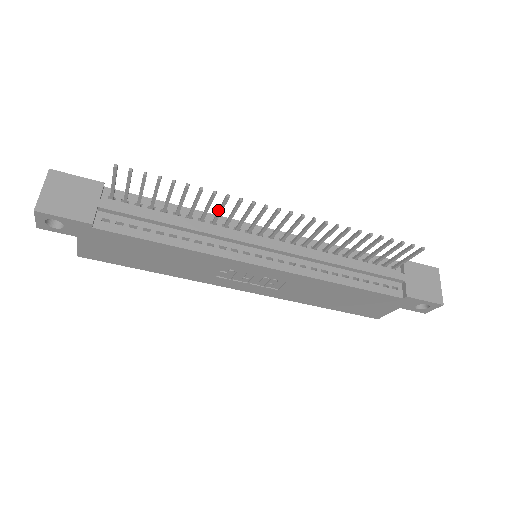
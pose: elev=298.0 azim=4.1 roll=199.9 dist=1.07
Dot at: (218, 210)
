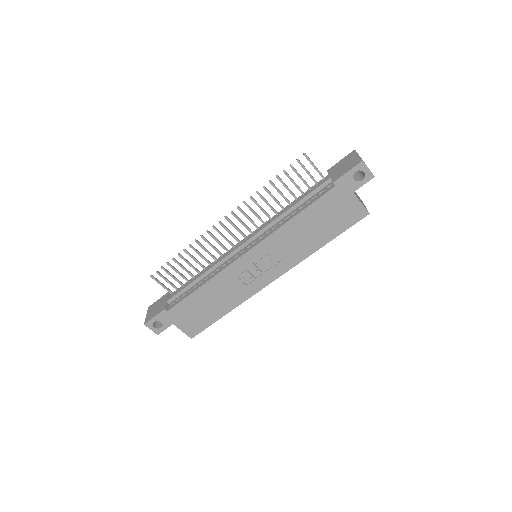
Dot at: (207, 252)
